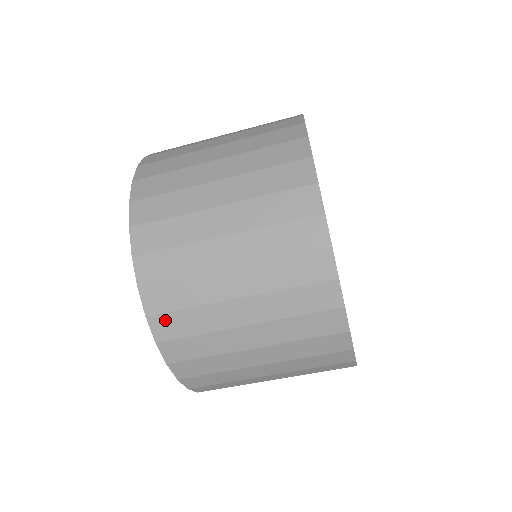
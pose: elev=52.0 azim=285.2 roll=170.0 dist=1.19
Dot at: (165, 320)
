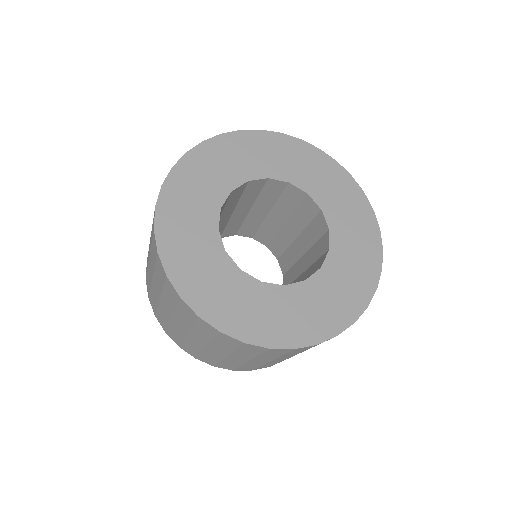
Dot at: (170, 334)
